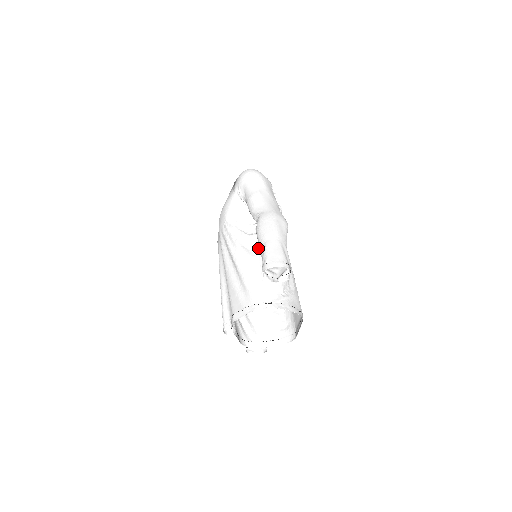
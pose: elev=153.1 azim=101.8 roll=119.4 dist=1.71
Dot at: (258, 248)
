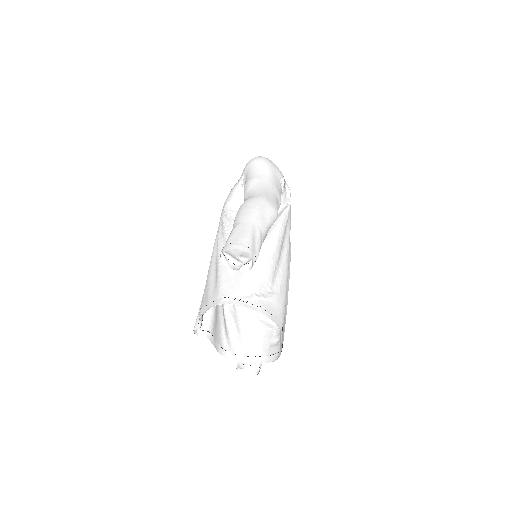
Dot at: occluded
